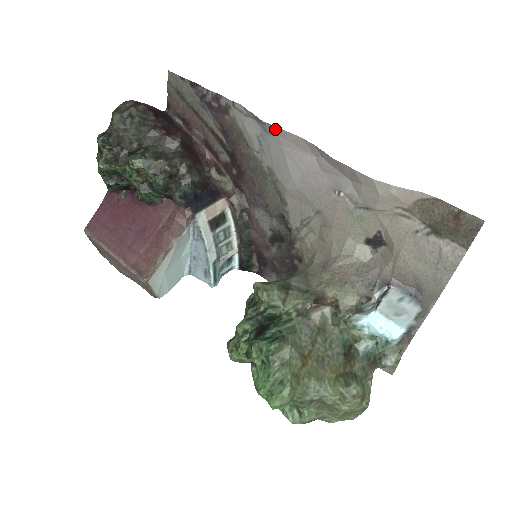
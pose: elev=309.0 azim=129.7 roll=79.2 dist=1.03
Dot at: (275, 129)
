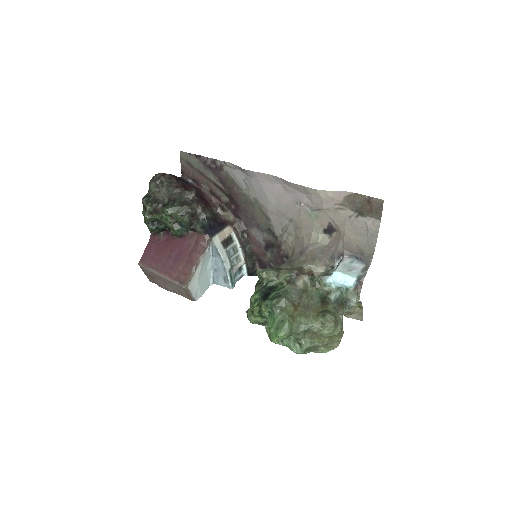
Dot at: (253, 173)
